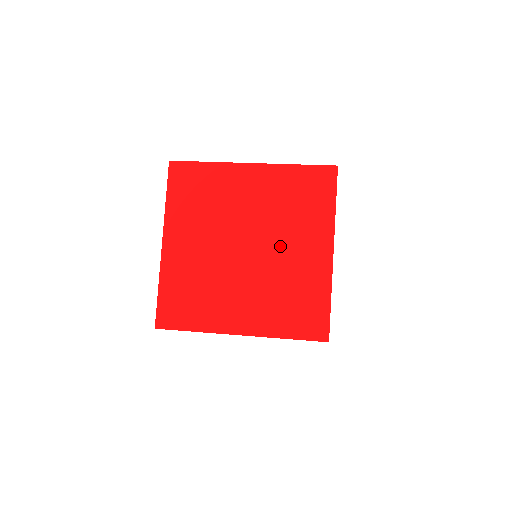
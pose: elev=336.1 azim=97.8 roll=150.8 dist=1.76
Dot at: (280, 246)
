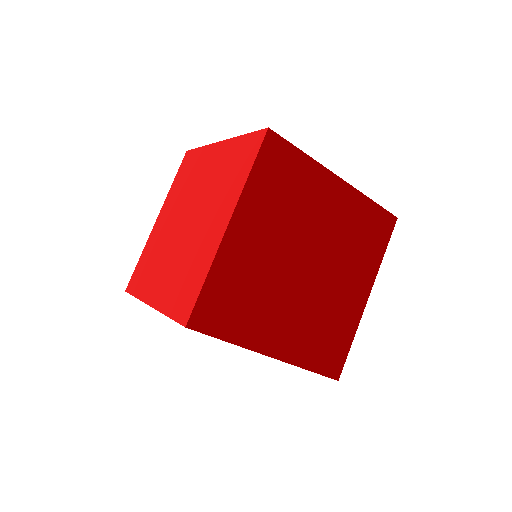
Dot at: (202, 219)
